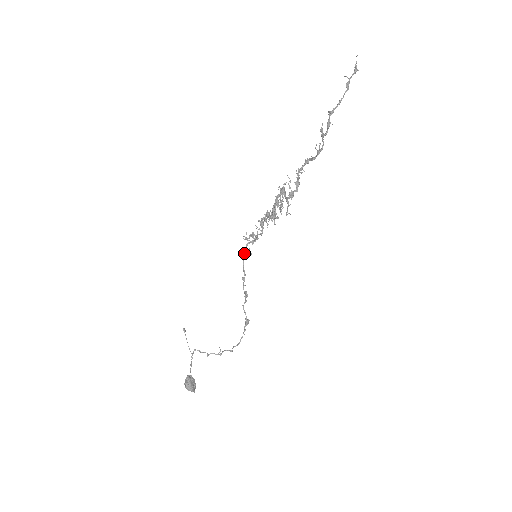
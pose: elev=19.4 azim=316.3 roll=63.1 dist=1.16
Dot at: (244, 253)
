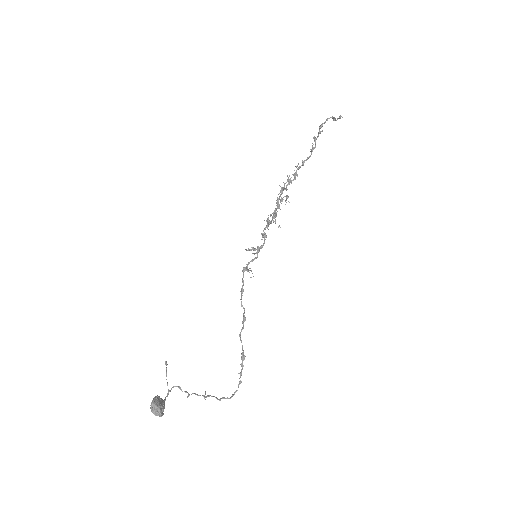
Dot at: (245, 267)
